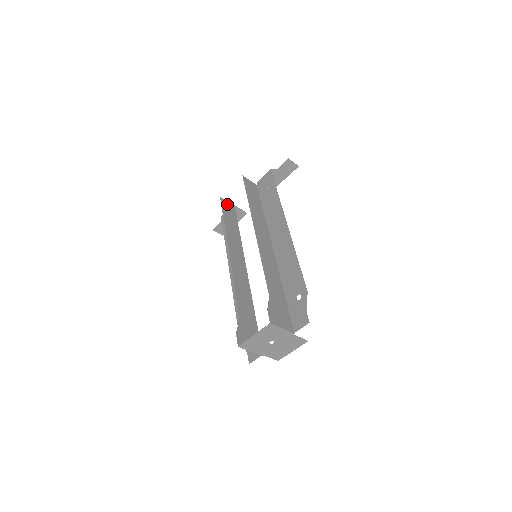
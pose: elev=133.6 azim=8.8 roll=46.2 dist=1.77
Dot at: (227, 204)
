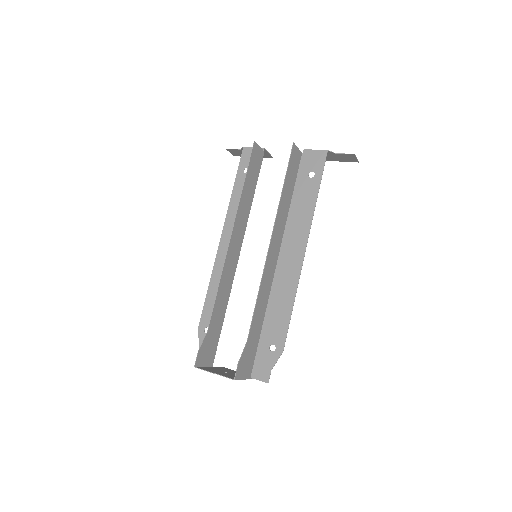
Dot at: (257, 151)
